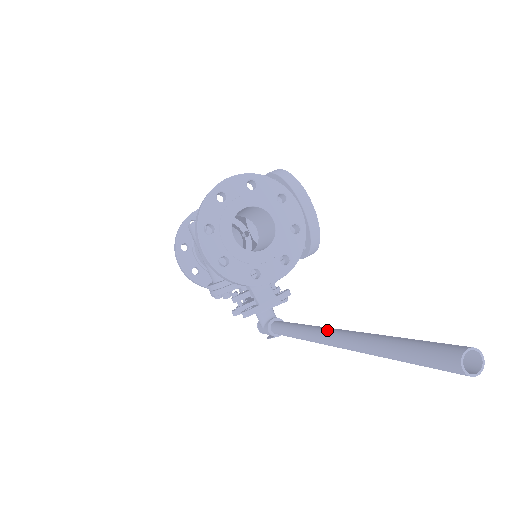
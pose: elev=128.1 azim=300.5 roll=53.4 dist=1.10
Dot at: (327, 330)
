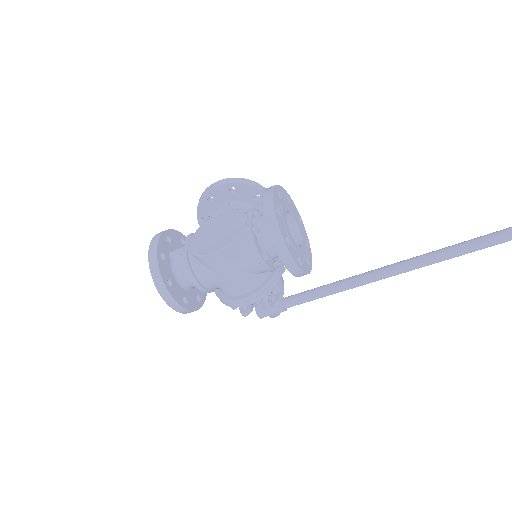
Dot at: (379, 271)
